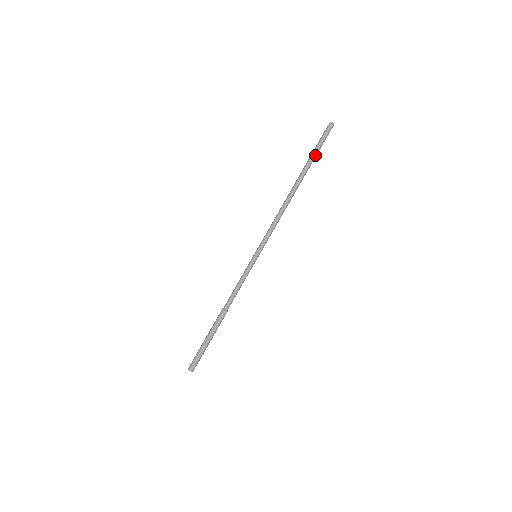
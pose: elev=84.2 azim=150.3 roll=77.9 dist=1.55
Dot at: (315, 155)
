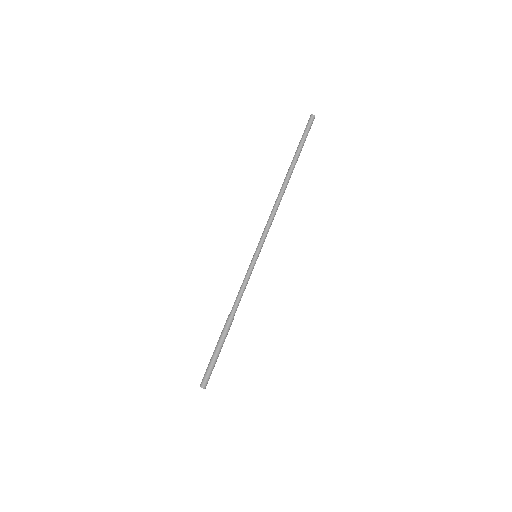
Dot at: (299, 147)
